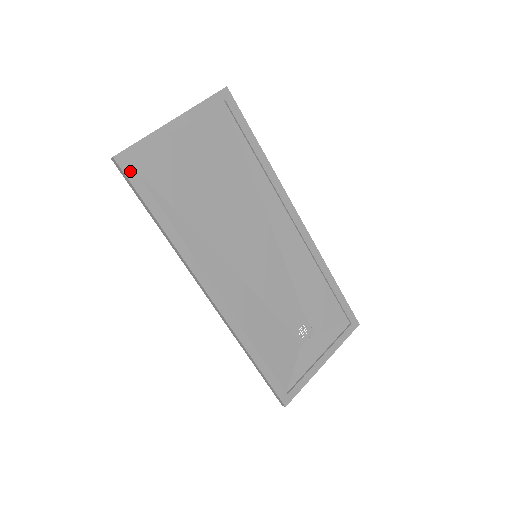
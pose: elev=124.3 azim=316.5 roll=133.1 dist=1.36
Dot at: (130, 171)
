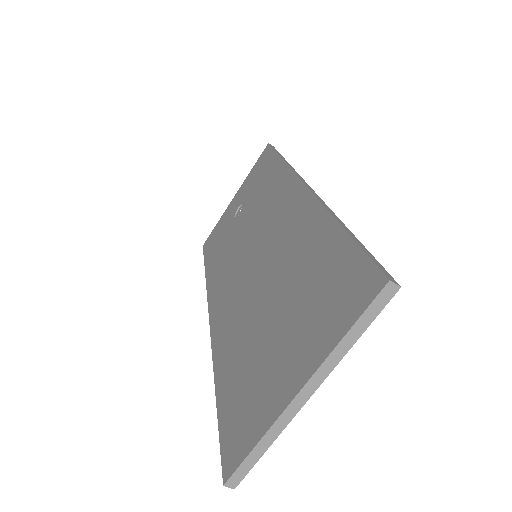
Dot at: occluded
